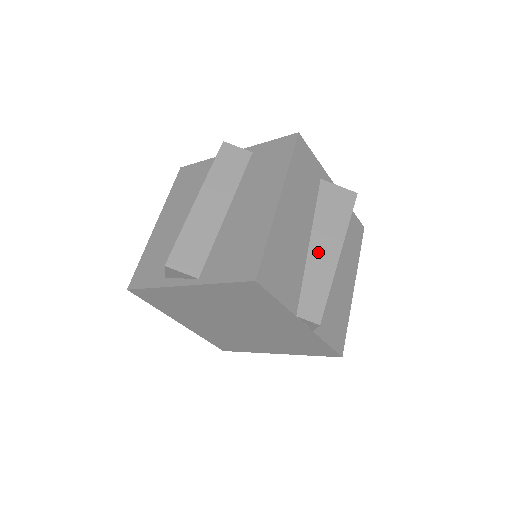
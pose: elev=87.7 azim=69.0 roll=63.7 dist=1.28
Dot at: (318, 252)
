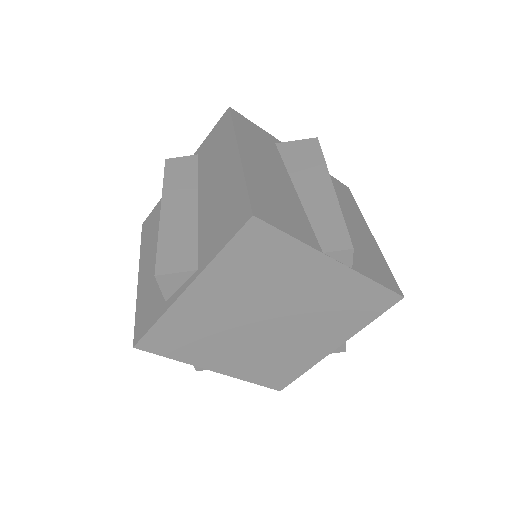
Dot at: (310, 194)
